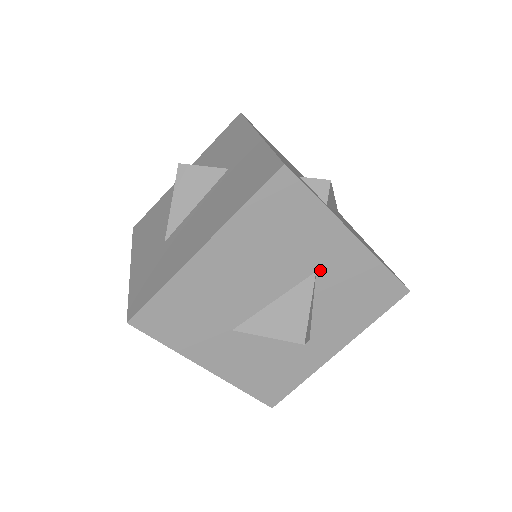
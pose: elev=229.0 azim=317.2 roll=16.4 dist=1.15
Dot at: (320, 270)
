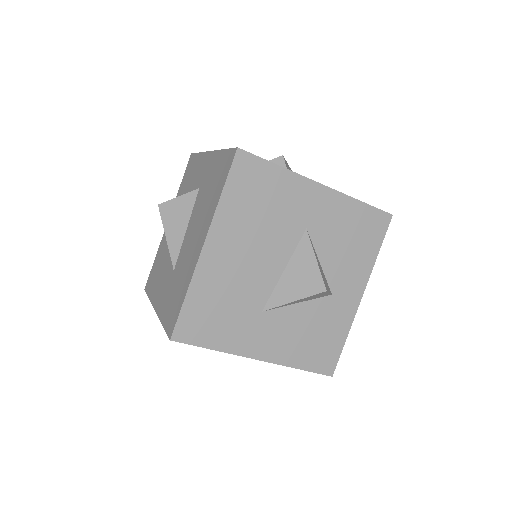
Dot at: (309, 226)
